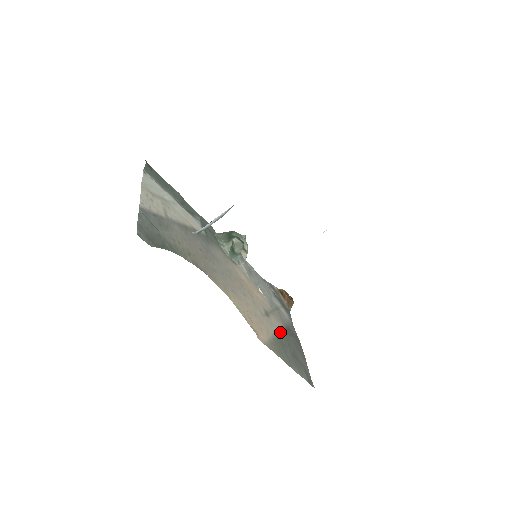
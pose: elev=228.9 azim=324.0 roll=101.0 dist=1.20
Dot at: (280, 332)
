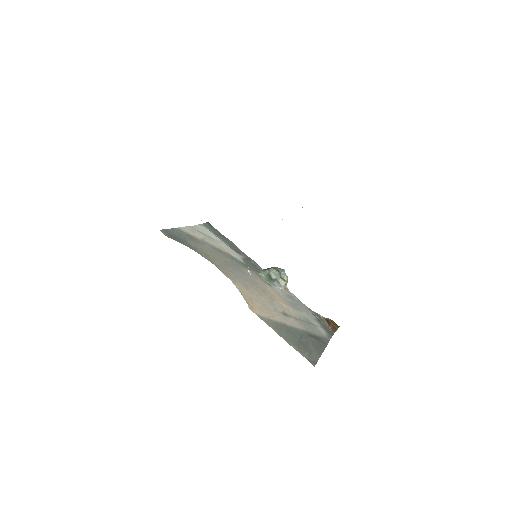
Dot at: (295, 328)
